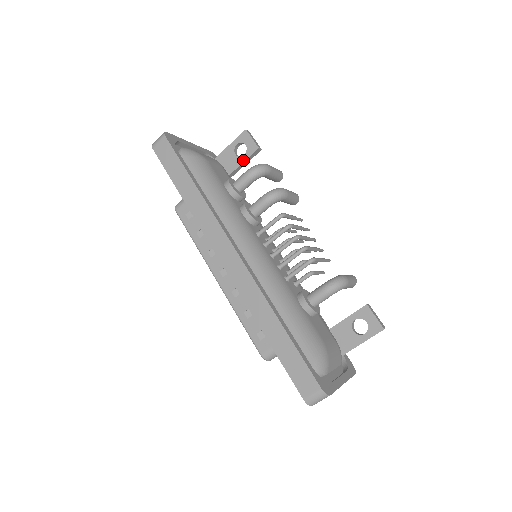
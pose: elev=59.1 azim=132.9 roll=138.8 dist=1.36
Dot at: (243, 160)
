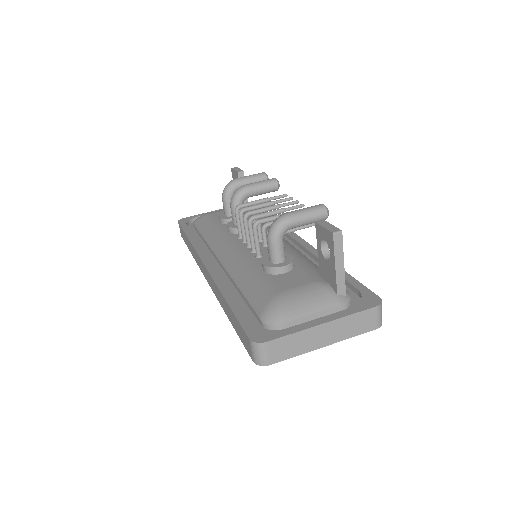
Dot at: occluded
